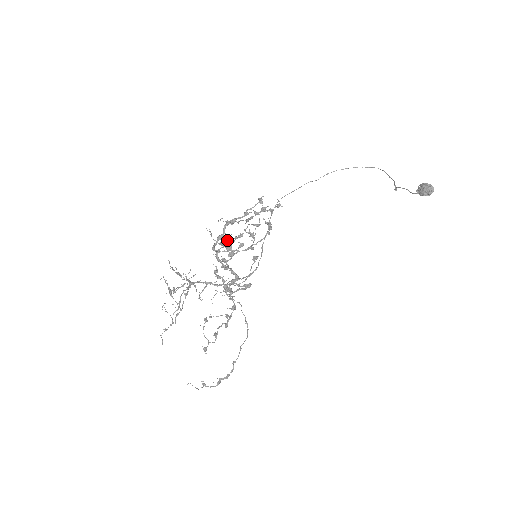
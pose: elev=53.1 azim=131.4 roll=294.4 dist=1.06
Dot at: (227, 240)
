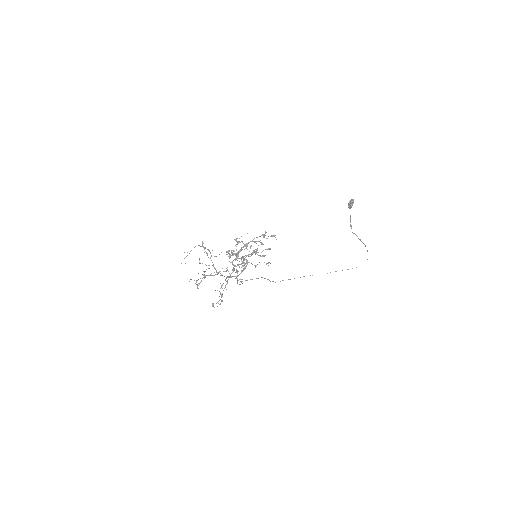
Dot at: (238, 242)
